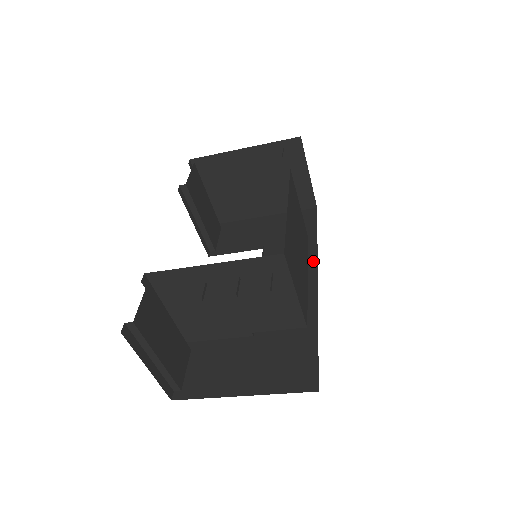
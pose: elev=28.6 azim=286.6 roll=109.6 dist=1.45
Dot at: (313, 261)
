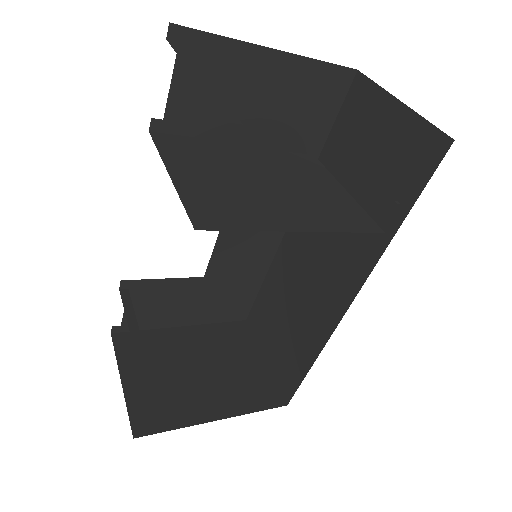
Dot at: occluded
